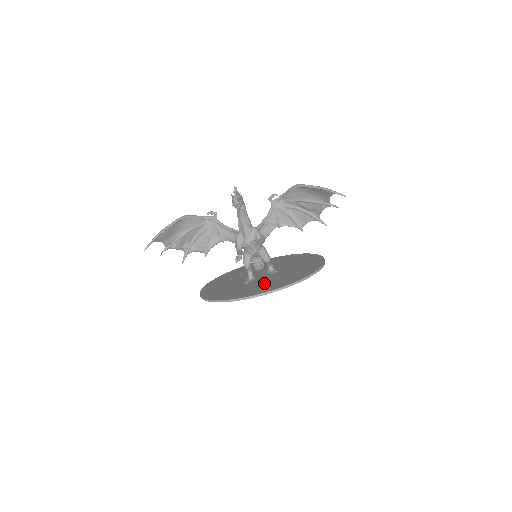
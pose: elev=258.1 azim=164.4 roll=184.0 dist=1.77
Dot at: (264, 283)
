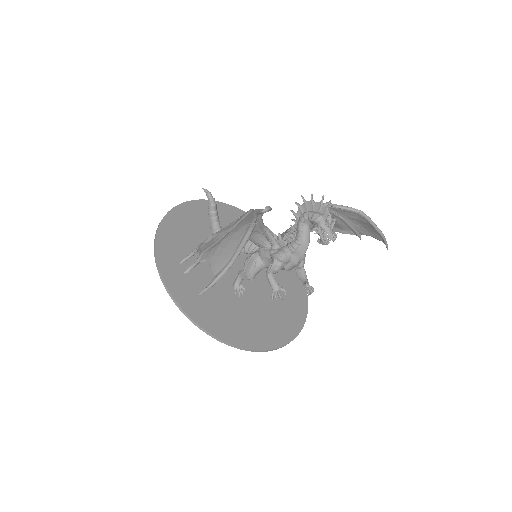
Dot at: (266, 308)
